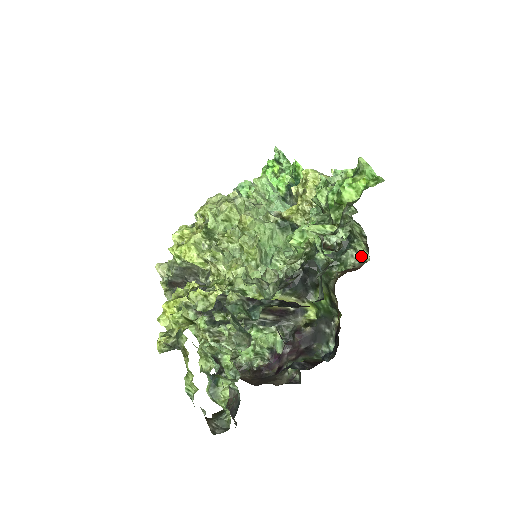
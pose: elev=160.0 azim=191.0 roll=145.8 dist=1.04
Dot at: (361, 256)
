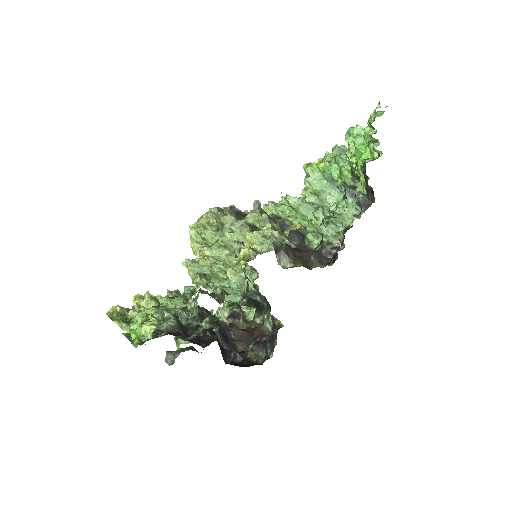
Dot at: (270, 326)
